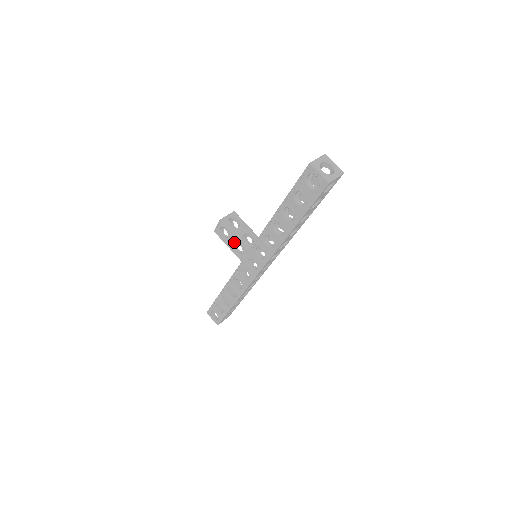
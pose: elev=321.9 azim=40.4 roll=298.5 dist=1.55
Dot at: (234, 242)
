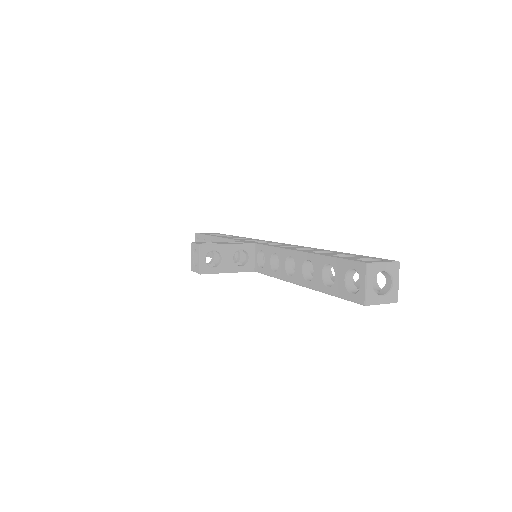
Dot at: occluded
